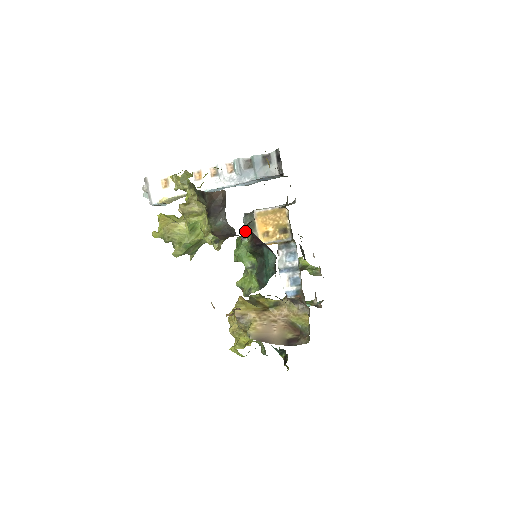
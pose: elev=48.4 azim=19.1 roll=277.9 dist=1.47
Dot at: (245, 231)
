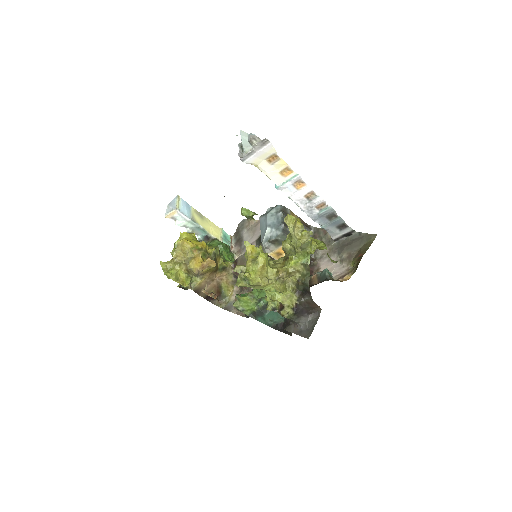
Dot at: occluded
